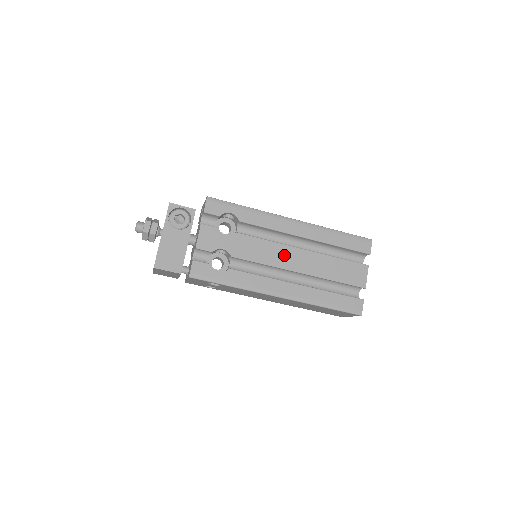
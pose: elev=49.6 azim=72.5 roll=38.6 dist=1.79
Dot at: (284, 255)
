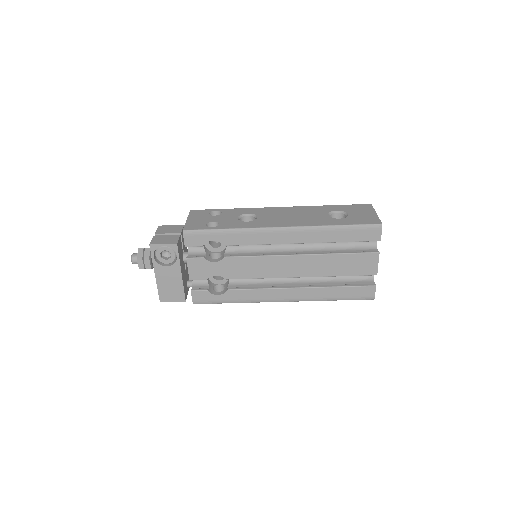
Dot at: (280, 266)
